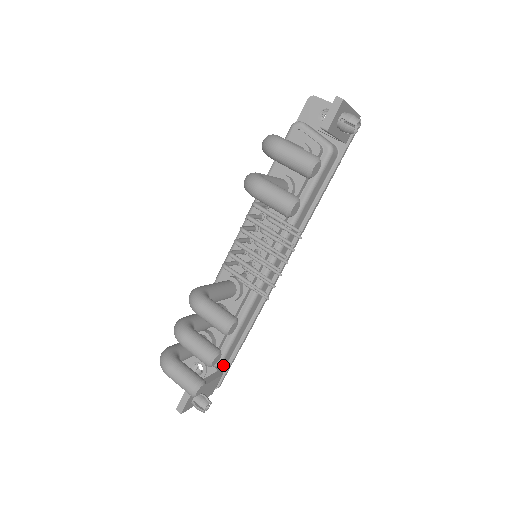
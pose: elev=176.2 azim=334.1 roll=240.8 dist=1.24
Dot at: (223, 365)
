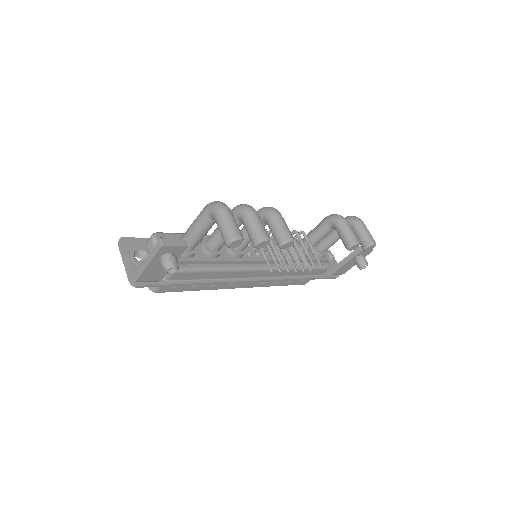
Dot at: occluded
